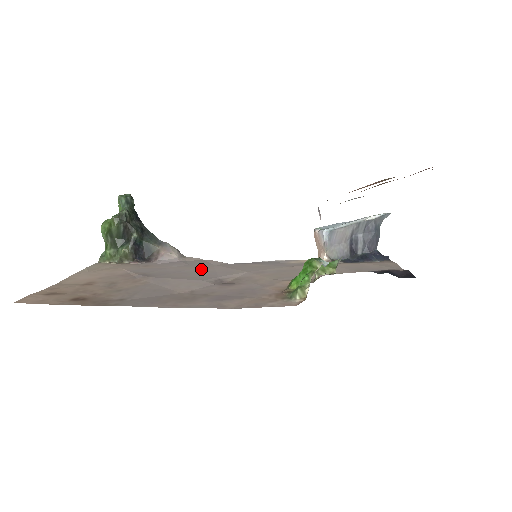
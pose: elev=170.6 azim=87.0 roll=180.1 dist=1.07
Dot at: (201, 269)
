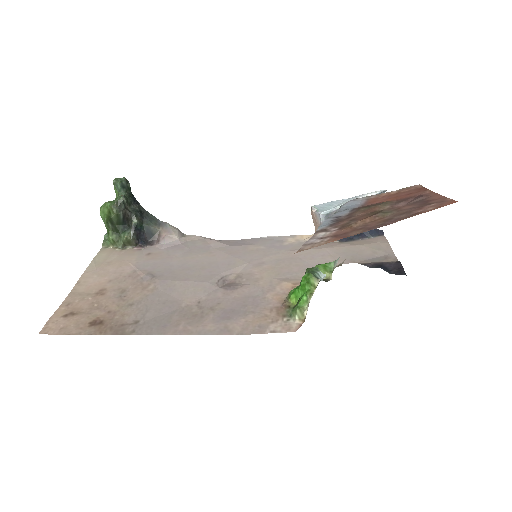
Dot at: (203, 259)
